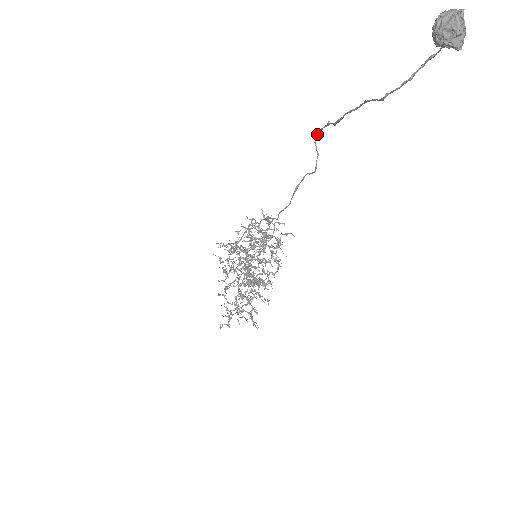
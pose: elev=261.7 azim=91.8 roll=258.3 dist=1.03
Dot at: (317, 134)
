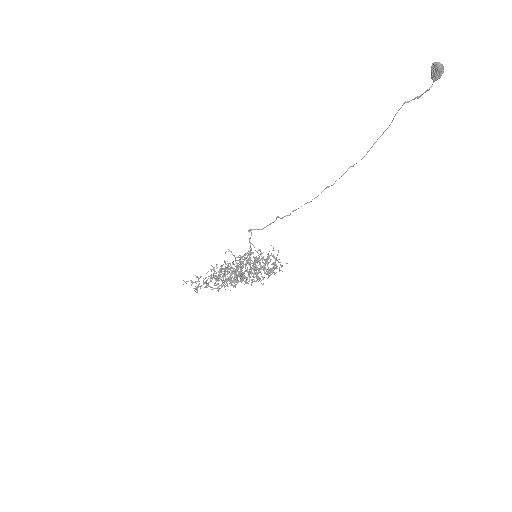
Dot at: occluded
